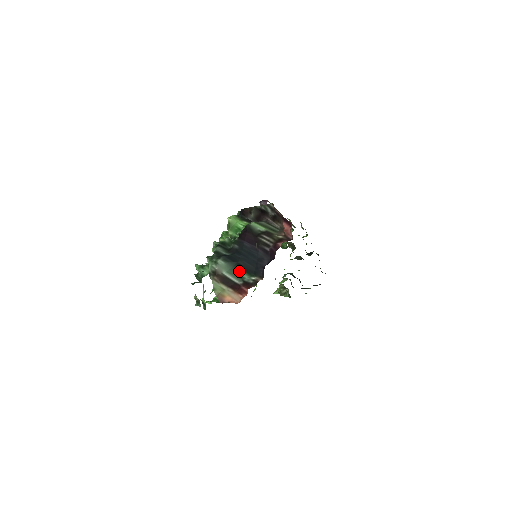
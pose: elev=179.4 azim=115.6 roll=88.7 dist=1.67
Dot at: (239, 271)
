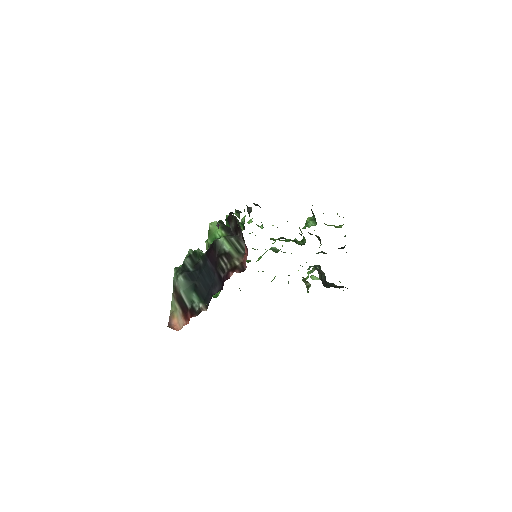
Dot at: (193, 293)
